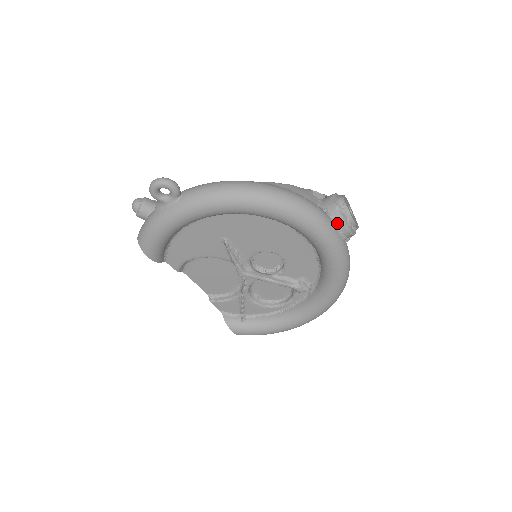
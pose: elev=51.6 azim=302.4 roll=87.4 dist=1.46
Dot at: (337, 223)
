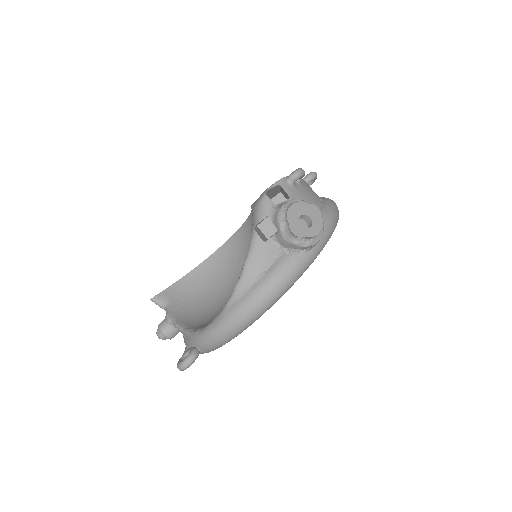
Dot at: (309, 249)
